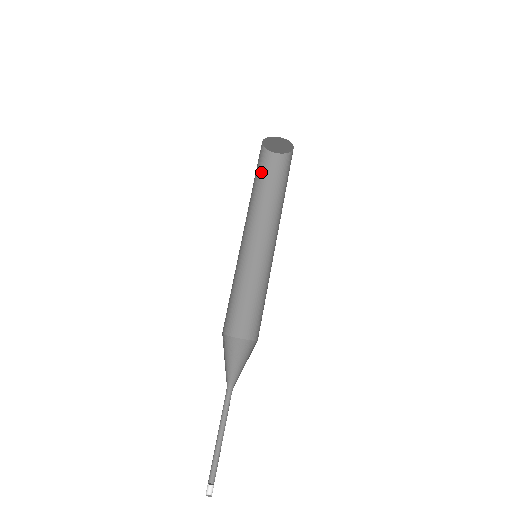
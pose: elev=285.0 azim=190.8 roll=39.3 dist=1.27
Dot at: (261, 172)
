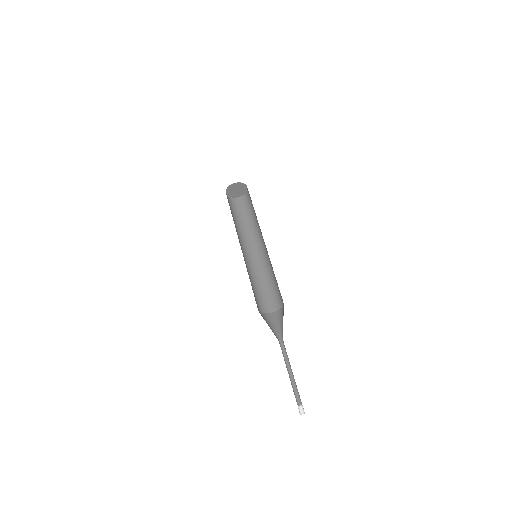
Dot at: (232, 210)
